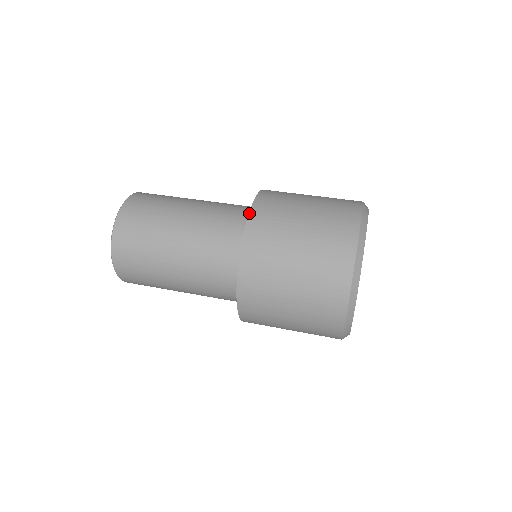
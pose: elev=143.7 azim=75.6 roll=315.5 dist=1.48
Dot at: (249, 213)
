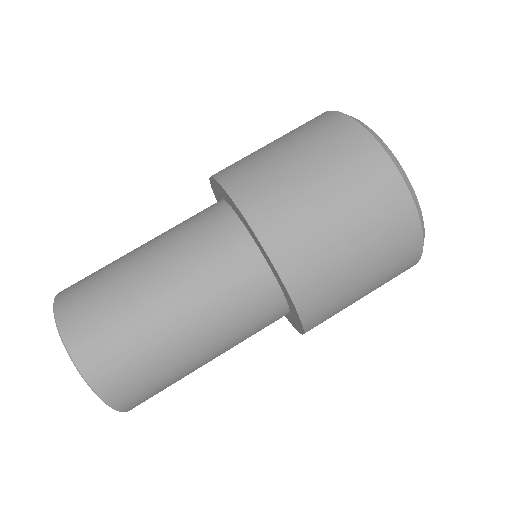
Dot at: (272, 263)
